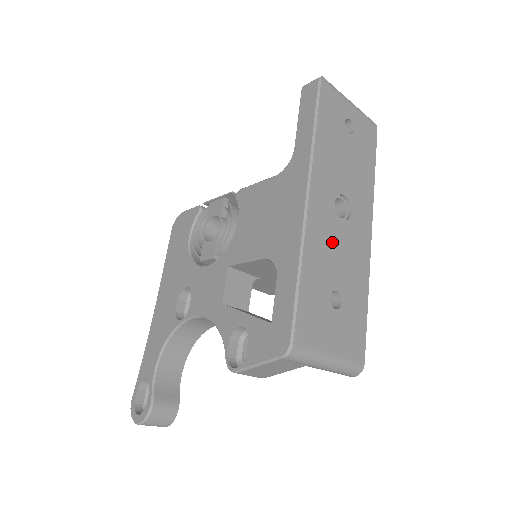
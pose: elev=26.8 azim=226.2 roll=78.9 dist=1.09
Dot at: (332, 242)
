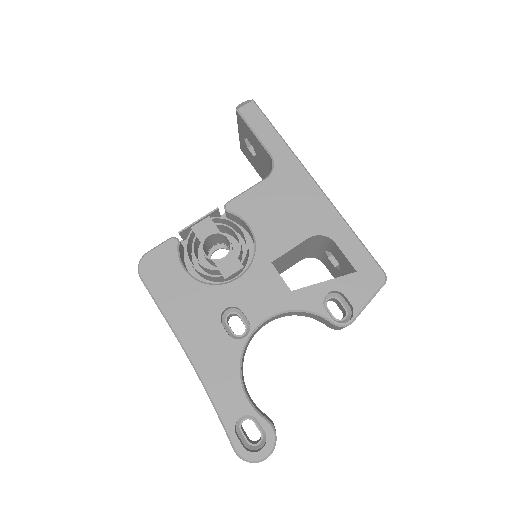
Dot at: occluded
